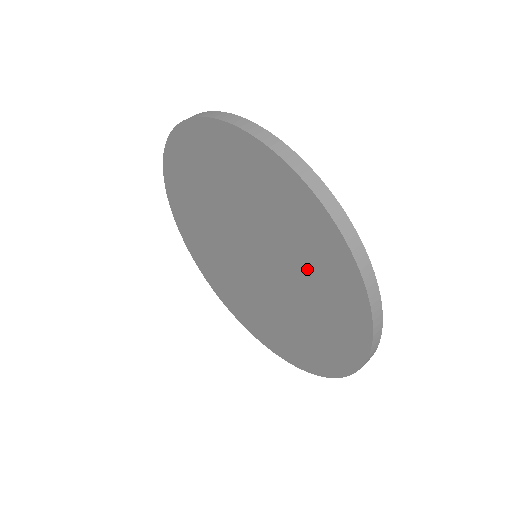
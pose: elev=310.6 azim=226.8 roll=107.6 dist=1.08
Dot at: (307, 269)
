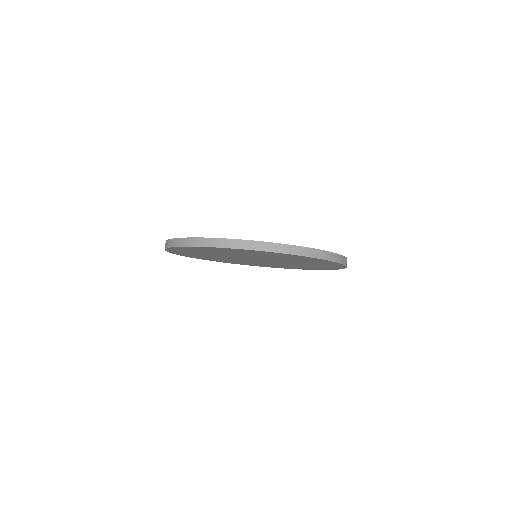
Dot at: occluded
